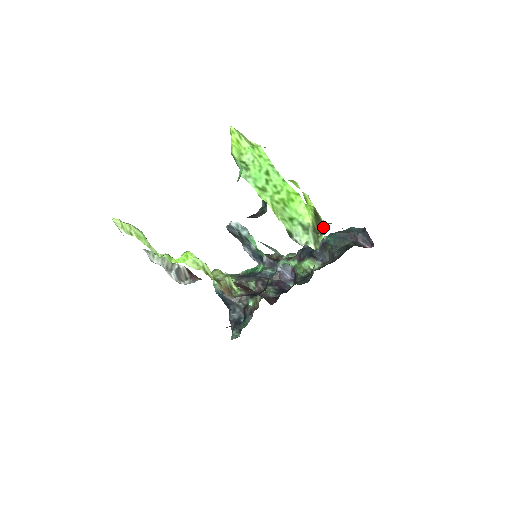
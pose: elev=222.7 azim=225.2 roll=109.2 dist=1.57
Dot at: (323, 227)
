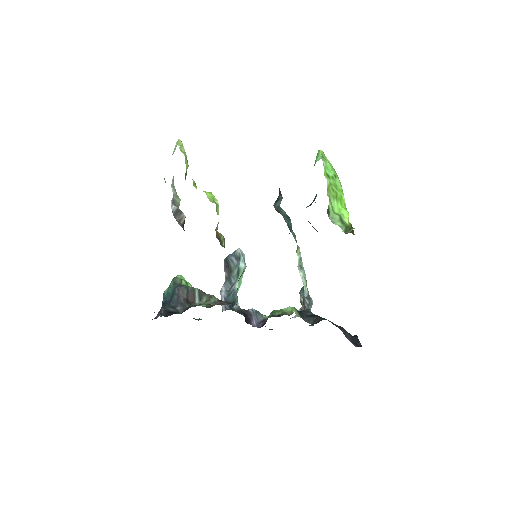
Dot at: occluded
